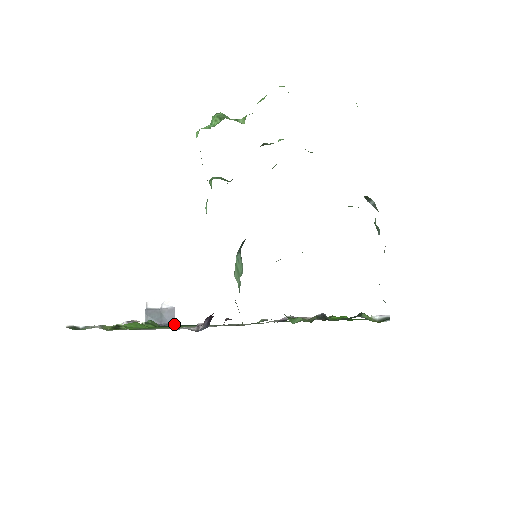
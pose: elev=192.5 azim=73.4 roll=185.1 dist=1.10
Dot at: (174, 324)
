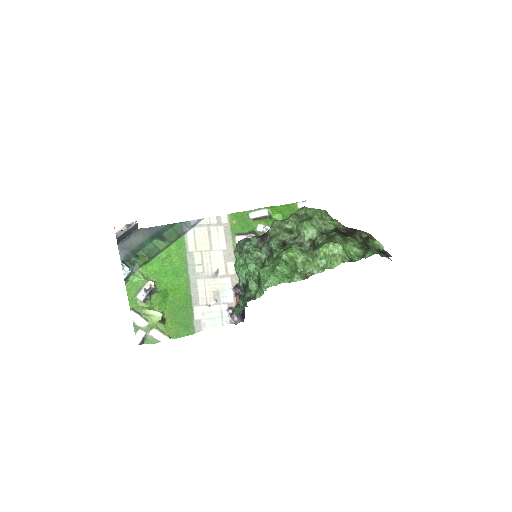
Dot at: (138, 230)
